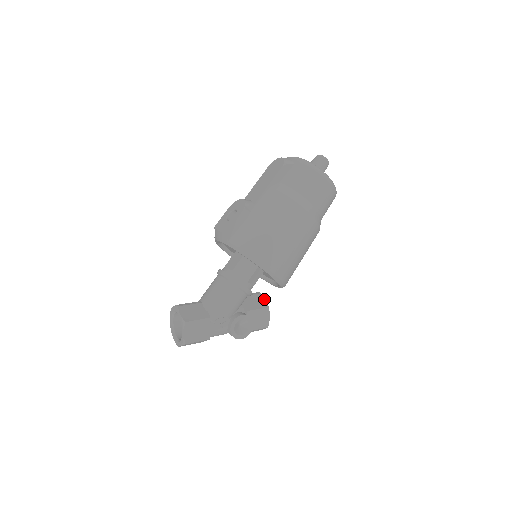
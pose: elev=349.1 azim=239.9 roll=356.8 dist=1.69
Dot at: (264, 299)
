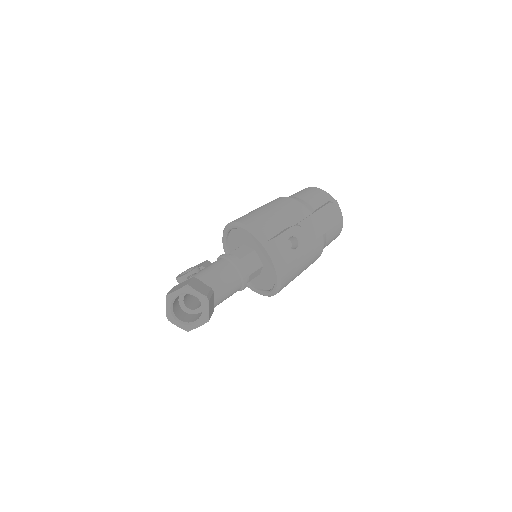
Dot at: occluded
